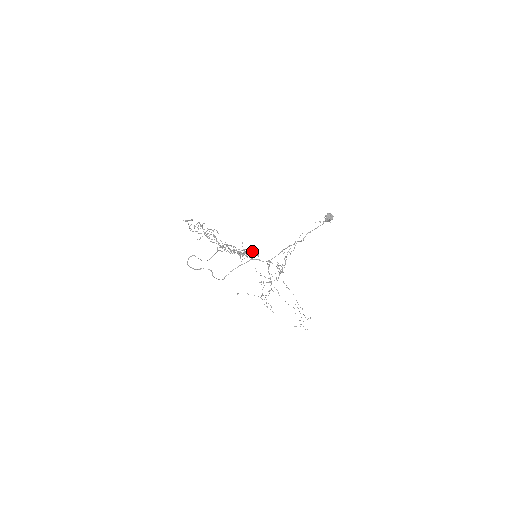
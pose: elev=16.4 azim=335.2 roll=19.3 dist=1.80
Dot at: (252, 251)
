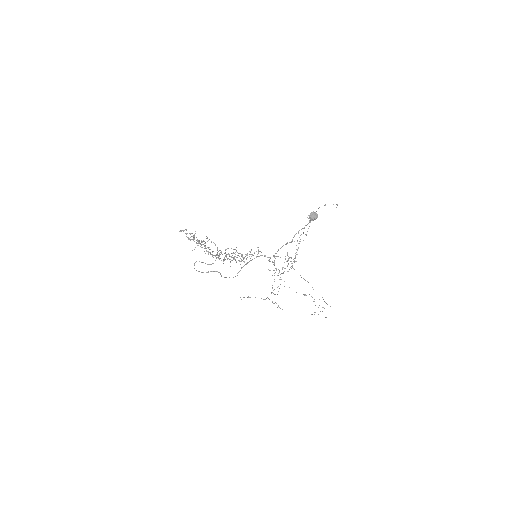
Dot at: occluded
